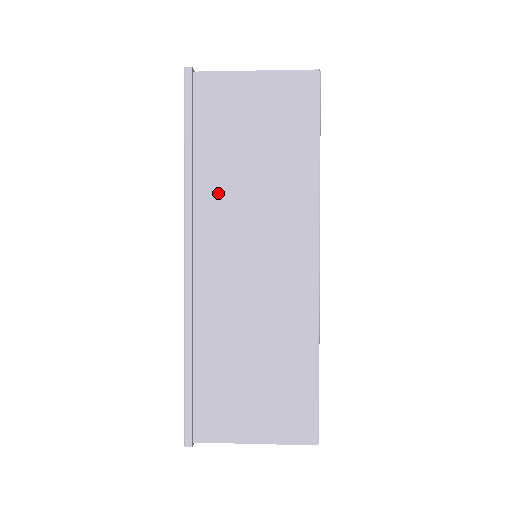
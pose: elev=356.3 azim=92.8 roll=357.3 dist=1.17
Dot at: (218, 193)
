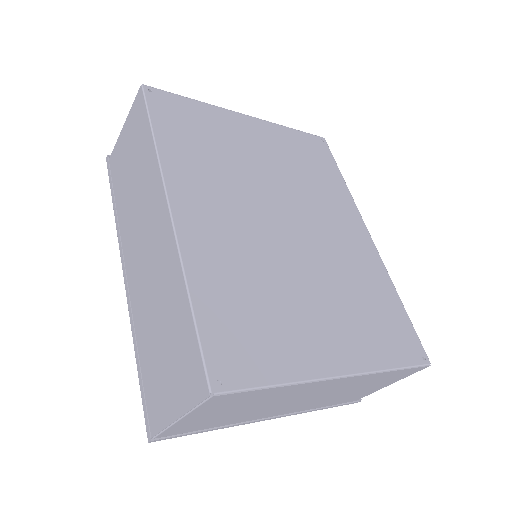
Dot at: (127, 217)
